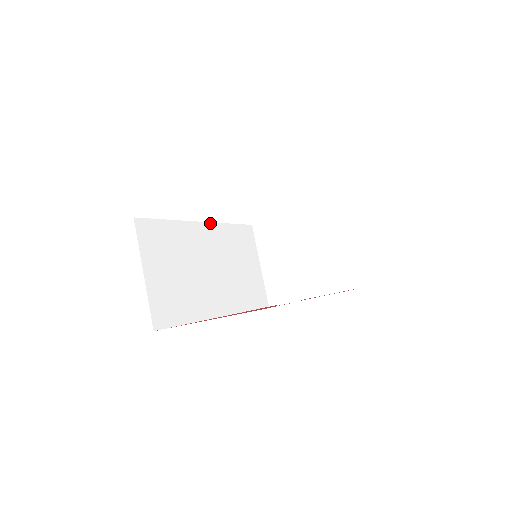
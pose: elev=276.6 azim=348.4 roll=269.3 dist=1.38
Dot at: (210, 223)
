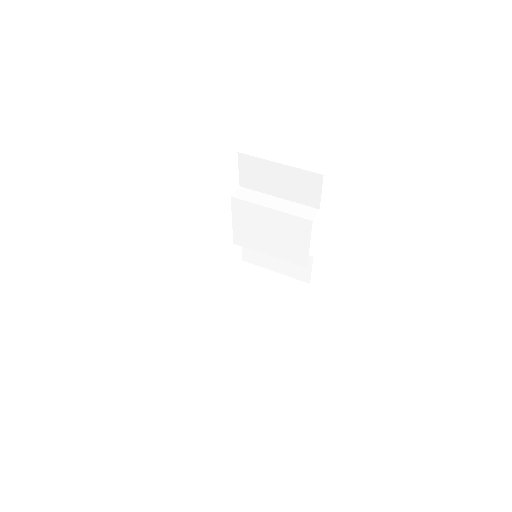
Dot at: occluded
